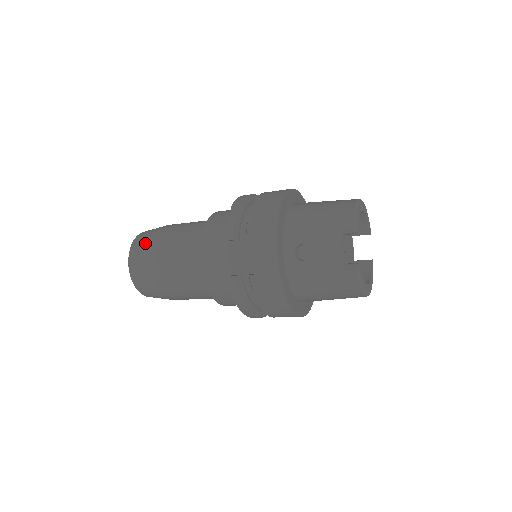
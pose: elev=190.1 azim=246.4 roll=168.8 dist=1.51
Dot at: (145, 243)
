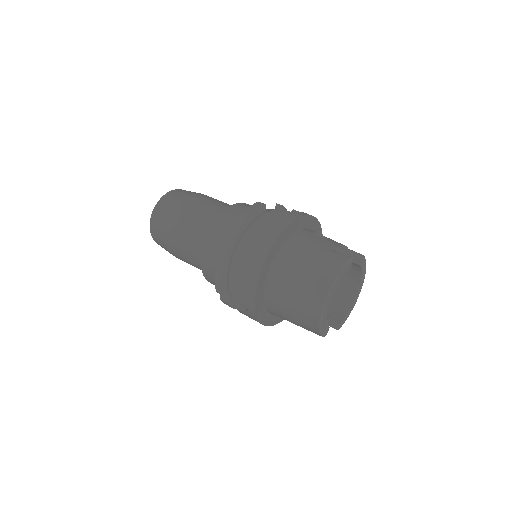
Dot at: occluded
